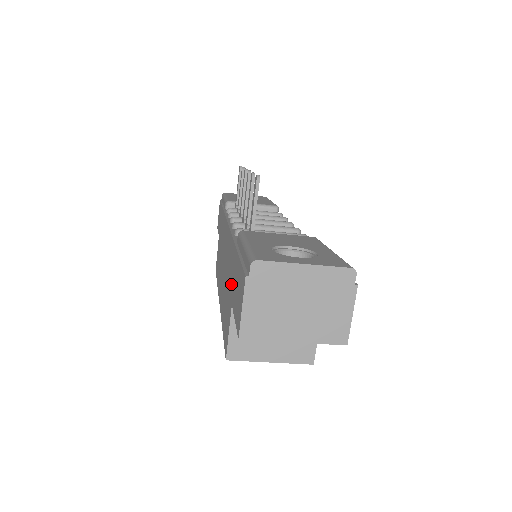
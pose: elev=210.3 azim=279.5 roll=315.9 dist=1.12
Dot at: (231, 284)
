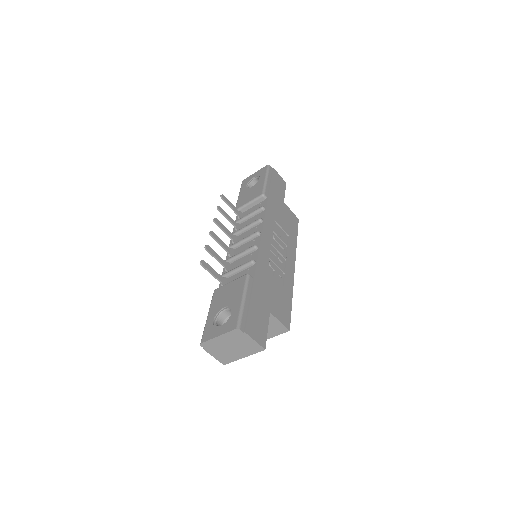
Dot at: occluded
